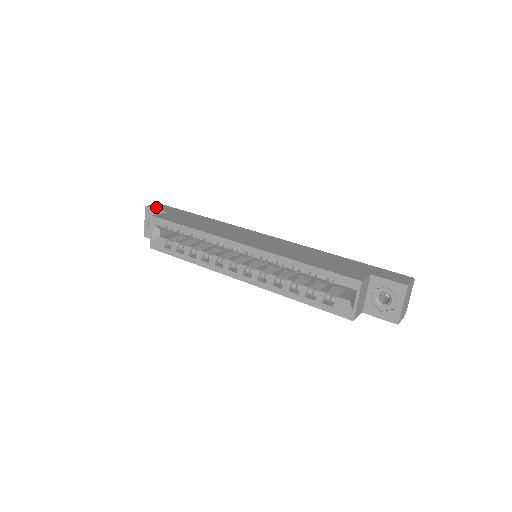
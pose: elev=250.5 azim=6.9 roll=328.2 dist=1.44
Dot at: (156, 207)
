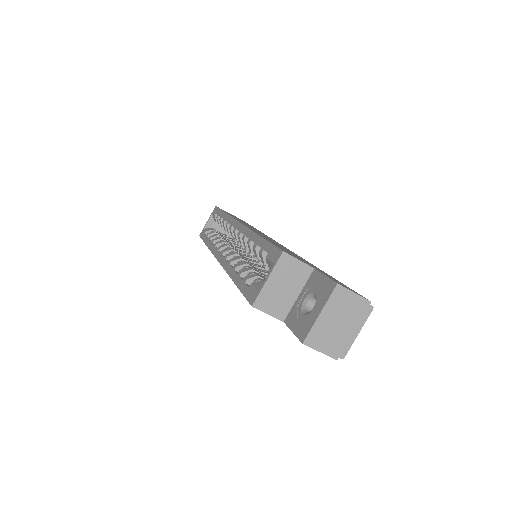
Dot at: (235, 216)
